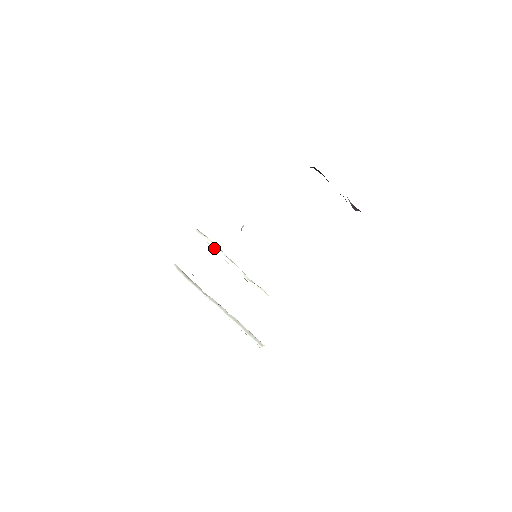
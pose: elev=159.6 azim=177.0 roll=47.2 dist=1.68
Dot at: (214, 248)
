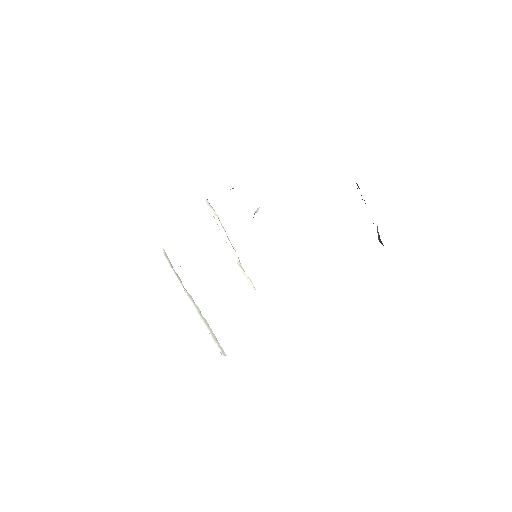
Dot at: (218, 224)
